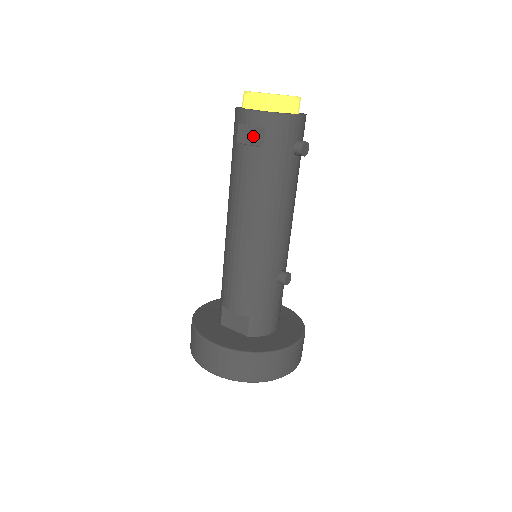
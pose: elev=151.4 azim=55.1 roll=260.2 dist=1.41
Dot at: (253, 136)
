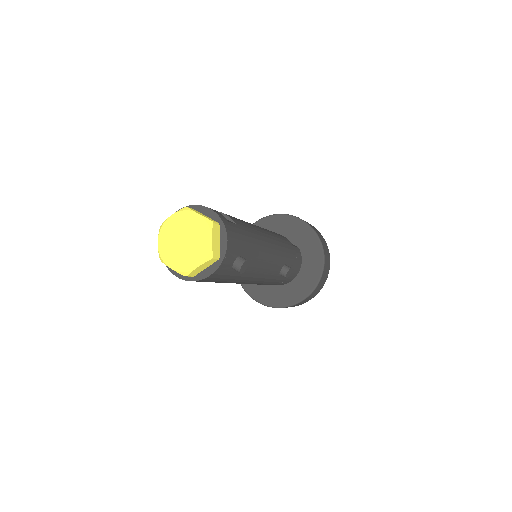
Dot at: occluded
